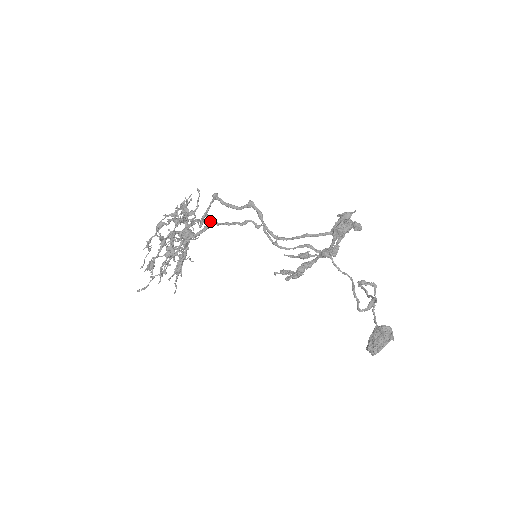
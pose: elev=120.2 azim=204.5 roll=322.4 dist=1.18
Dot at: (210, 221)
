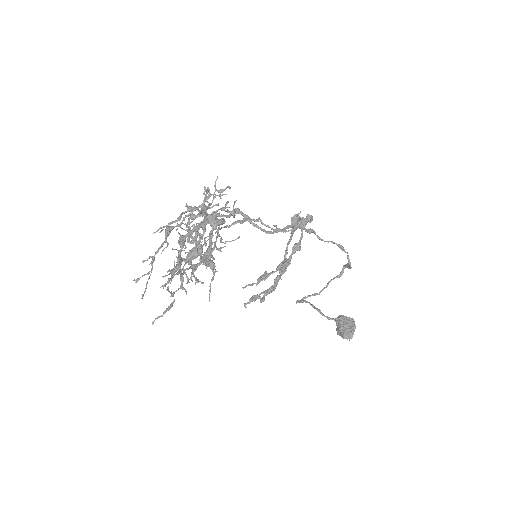
Dot at: occluded
